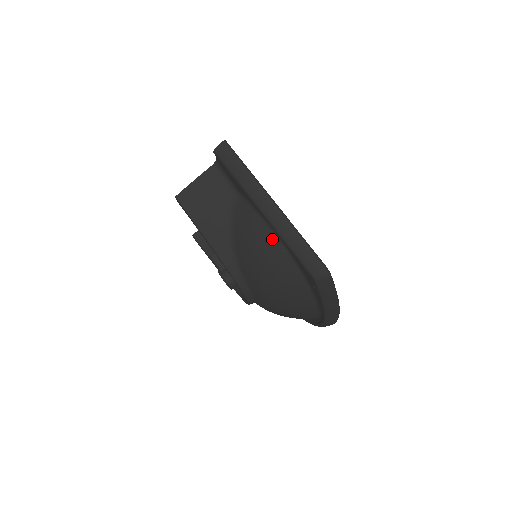
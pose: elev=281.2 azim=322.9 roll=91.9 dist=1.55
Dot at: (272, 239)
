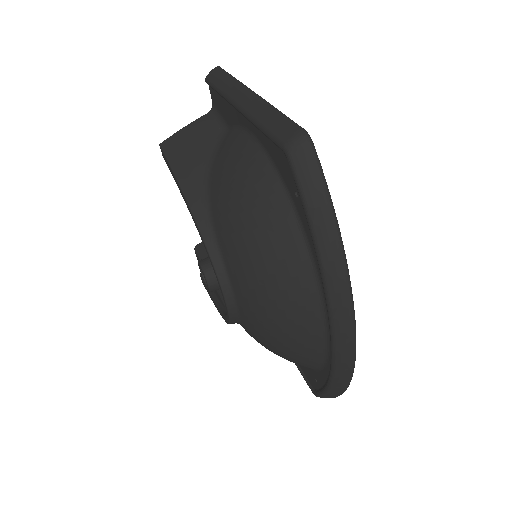
Dot at: (249, 147)
